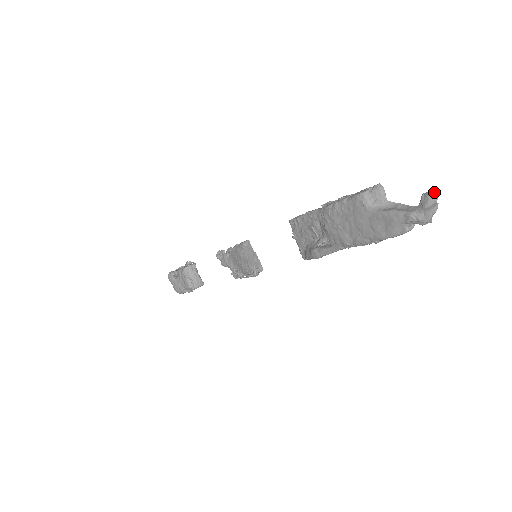
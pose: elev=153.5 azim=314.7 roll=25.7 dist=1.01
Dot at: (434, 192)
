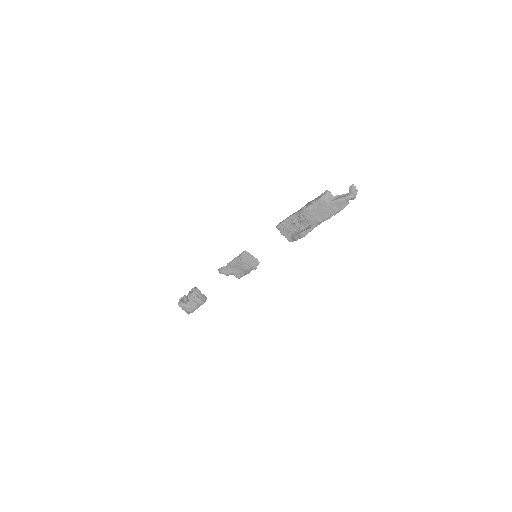
Dot at: occluded
